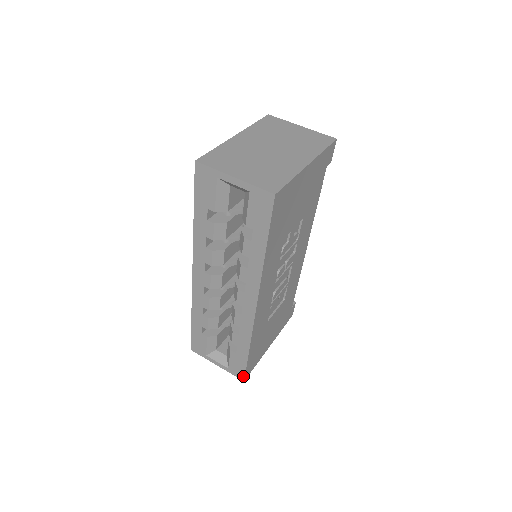
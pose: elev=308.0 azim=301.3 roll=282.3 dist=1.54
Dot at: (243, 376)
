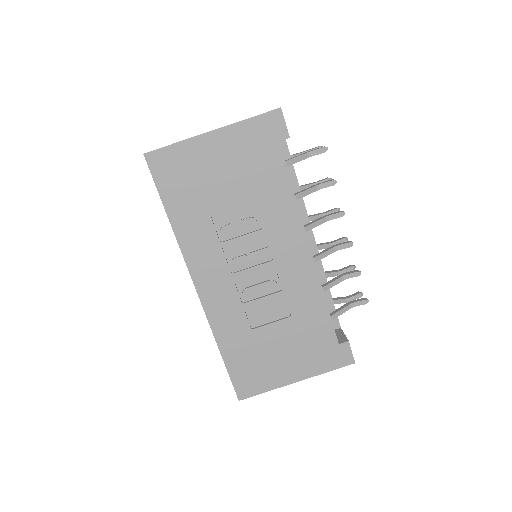
Dot at: (236, 392)
